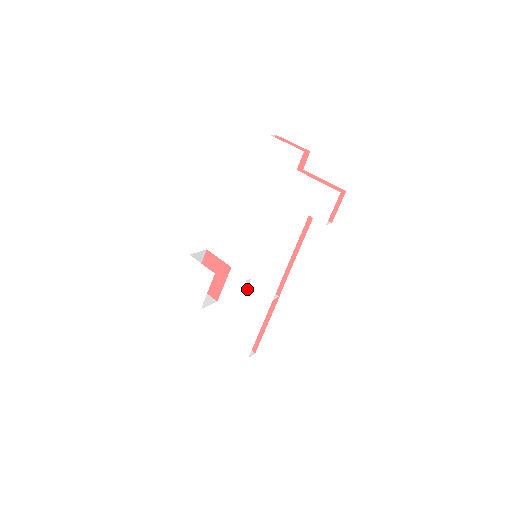
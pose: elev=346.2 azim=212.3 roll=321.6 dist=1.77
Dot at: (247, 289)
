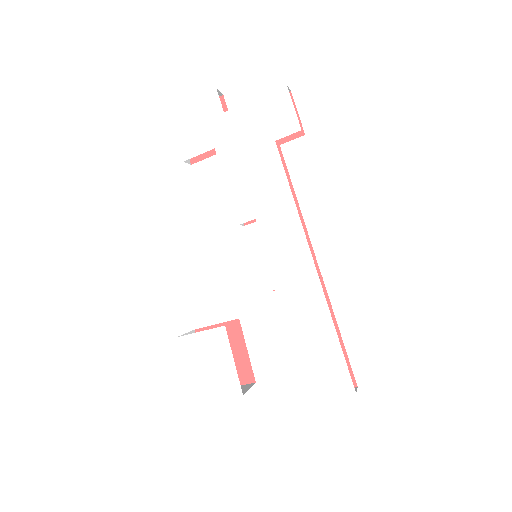
Dot at: (278, 300)
